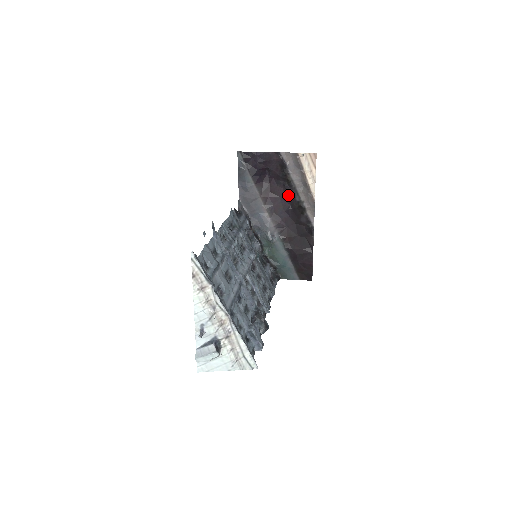
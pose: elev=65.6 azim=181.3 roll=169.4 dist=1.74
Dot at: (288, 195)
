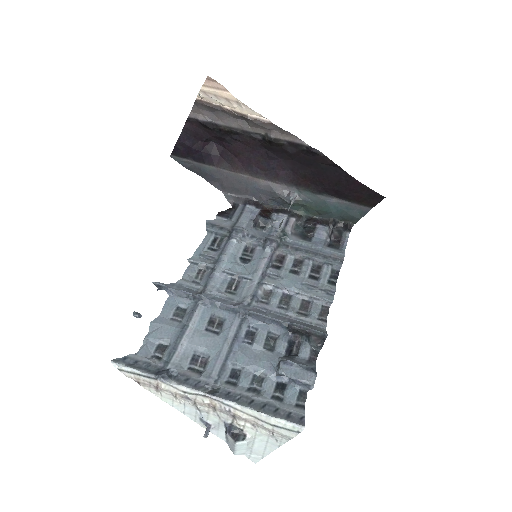
Dot at: (249, 143)
